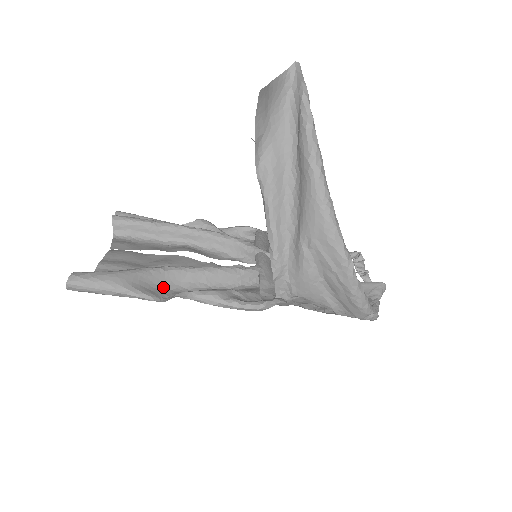
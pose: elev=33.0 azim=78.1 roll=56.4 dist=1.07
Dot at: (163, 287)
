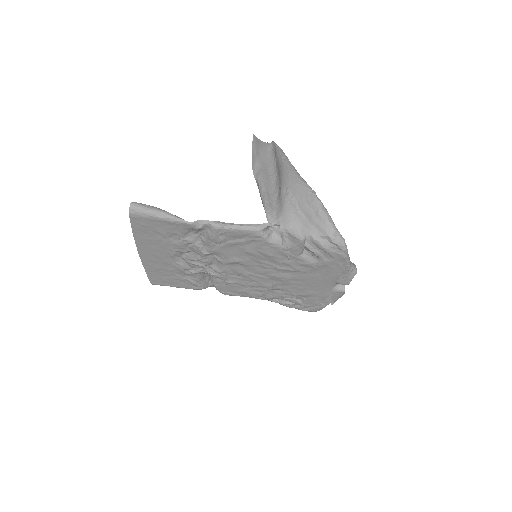
Dot at: (190, 229)
